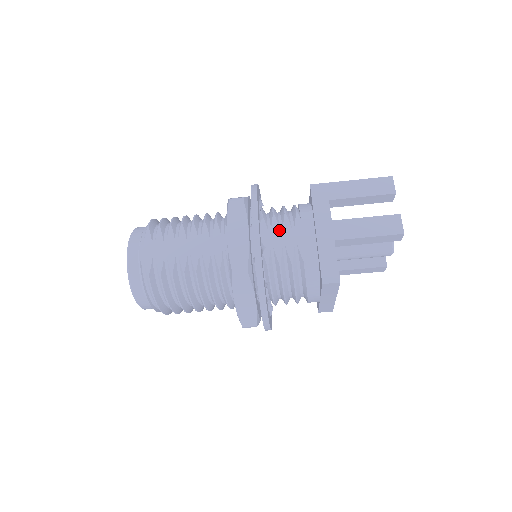
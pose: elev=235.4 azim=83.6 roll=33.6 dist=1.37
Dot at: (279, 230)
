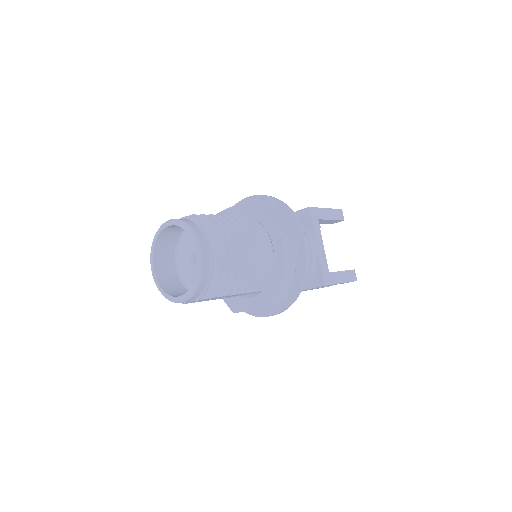
Dot at: occluded
